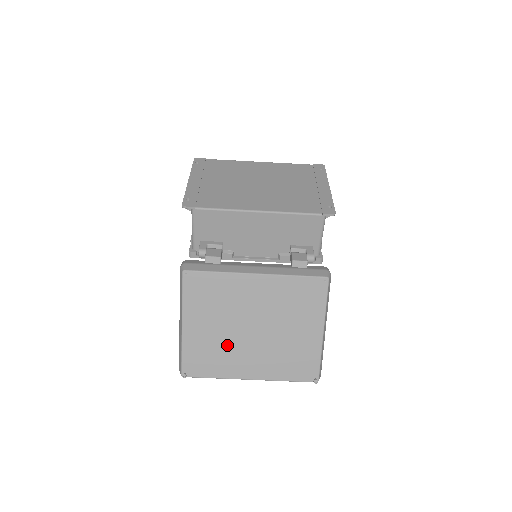
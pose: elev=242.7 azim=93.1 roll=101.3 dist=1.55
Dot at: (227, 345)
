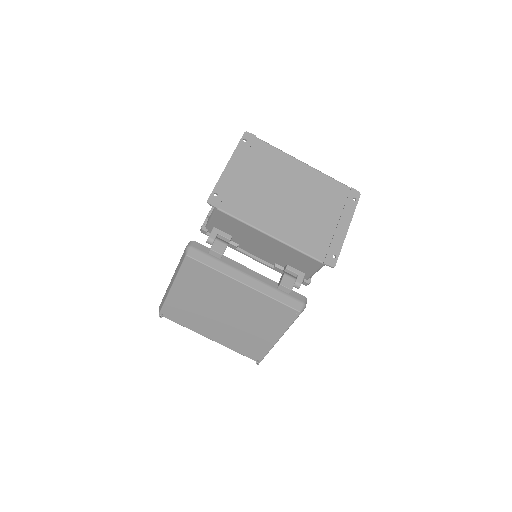
Dot at: (201, 313)
